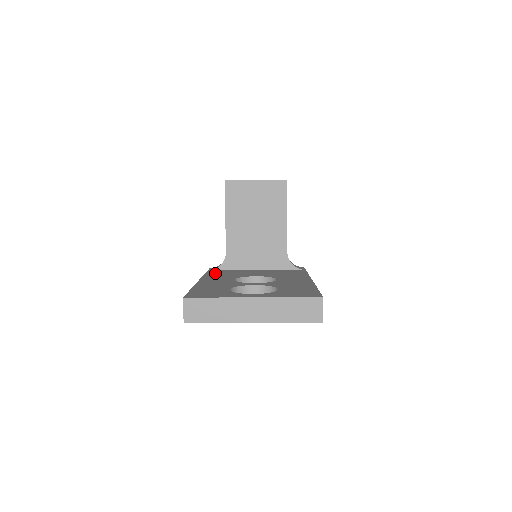
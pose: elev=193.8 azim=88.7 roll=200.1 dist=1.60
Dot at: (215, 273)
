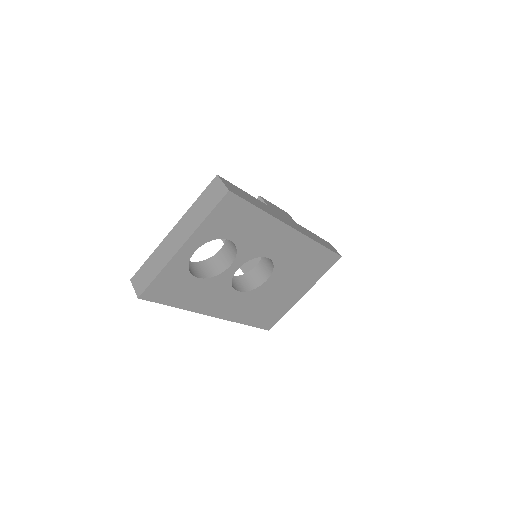
Dot at: occluded
